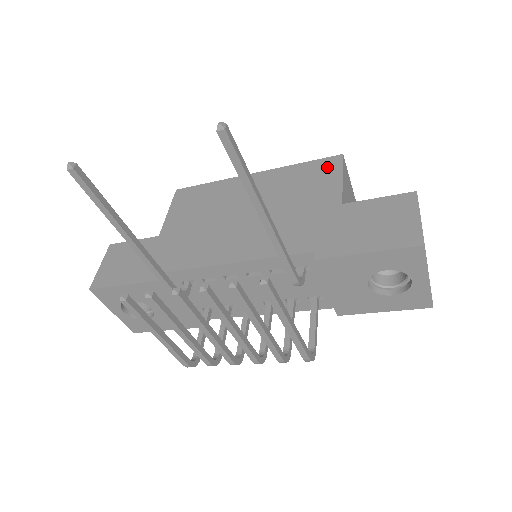
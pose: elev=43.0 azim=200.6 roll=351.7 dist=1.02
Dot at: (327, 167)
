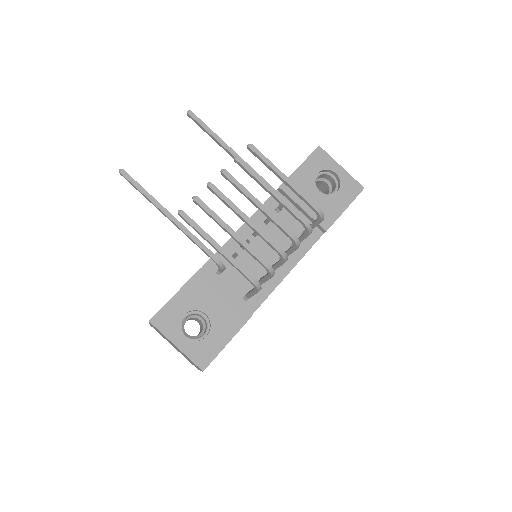
Dot at: occluded
